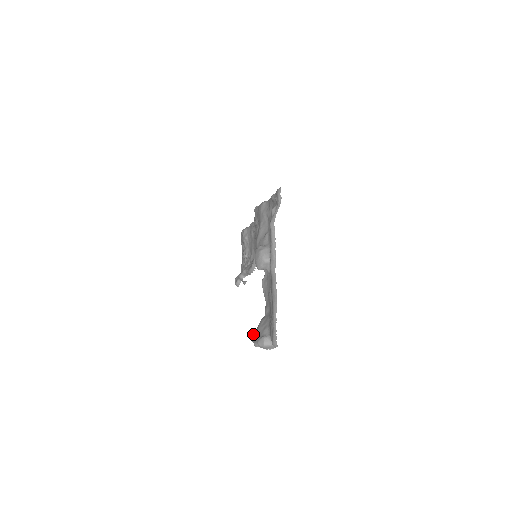
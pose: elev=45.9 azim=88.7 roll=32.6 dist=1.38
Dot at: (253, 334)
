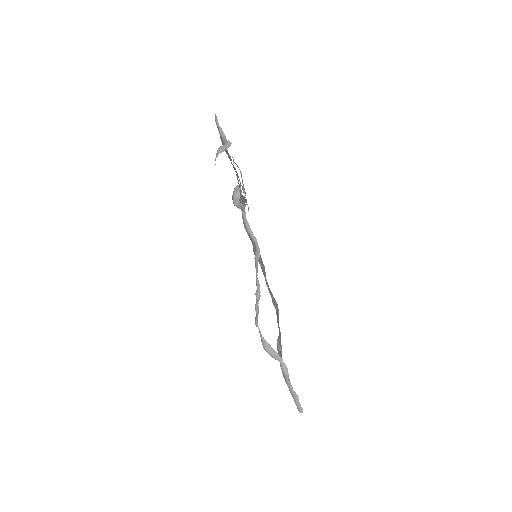
Dot at: occluded
